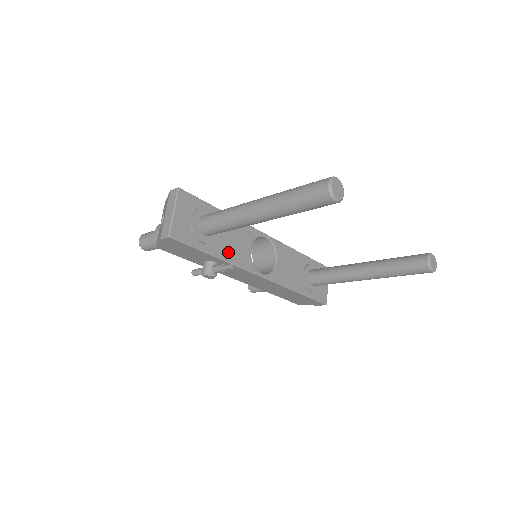
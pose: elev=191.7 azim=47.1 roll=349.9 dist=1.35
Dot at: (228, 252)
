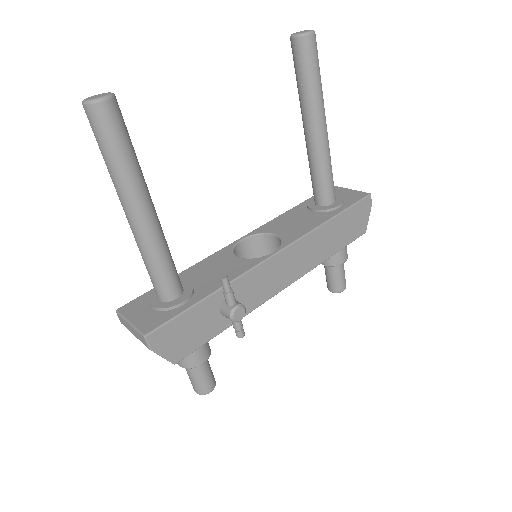
Dot at: (218, 281)
